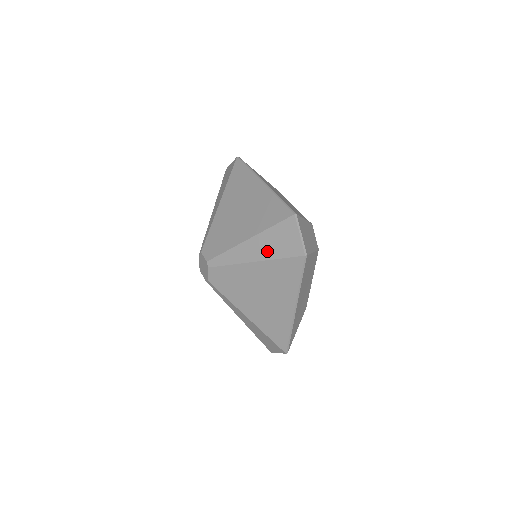
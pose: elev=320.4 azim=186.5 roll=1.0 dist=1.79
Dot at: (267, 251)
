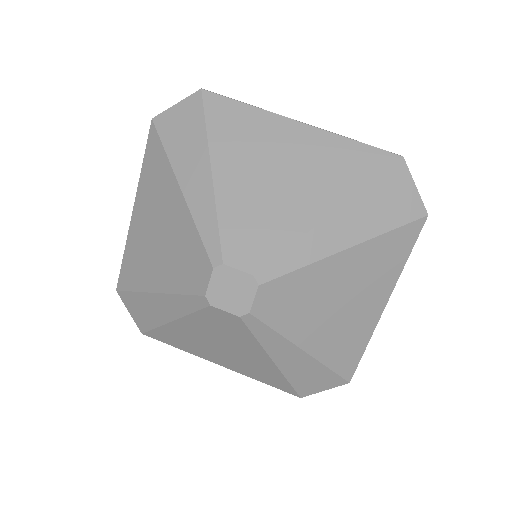
Dot at: (370, 224)
